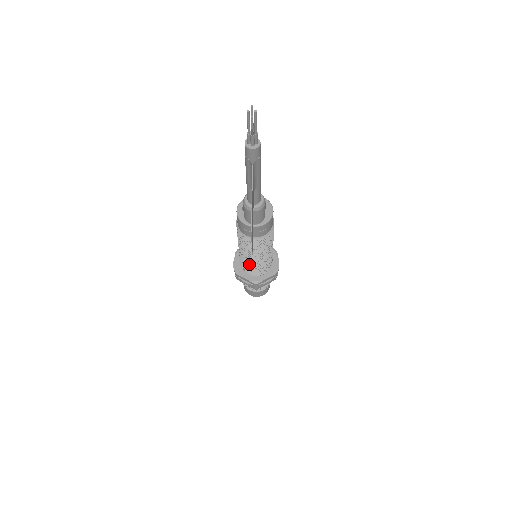
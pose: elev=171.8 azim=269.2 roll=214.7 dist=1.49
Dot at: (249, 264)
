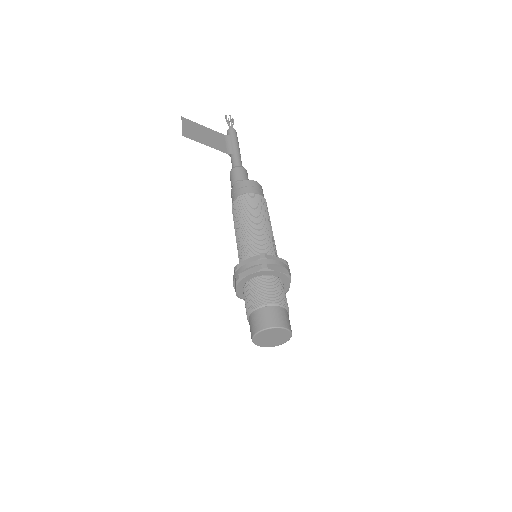
Dot at: (238, 250)
